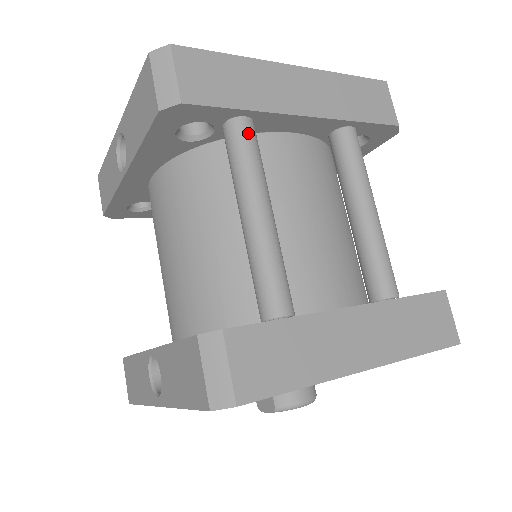
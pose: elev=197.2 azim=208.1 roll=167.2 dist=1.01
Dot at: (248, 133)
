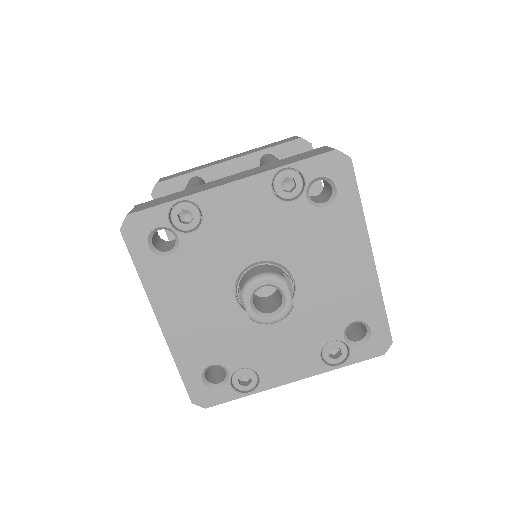
Dot at: (193, 178)
